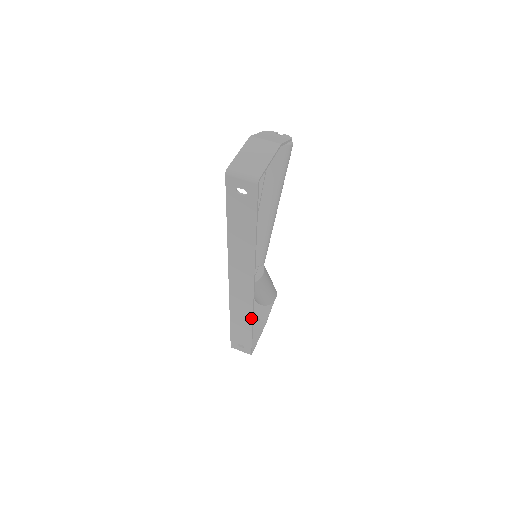
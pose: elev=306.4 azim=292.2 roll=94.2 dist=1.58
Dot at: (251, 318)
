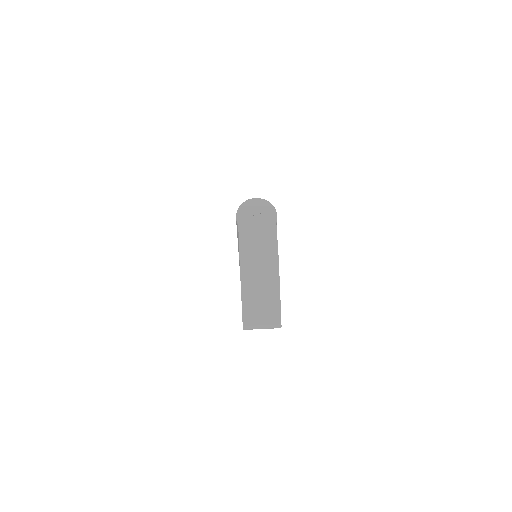
Dot at: occluded
